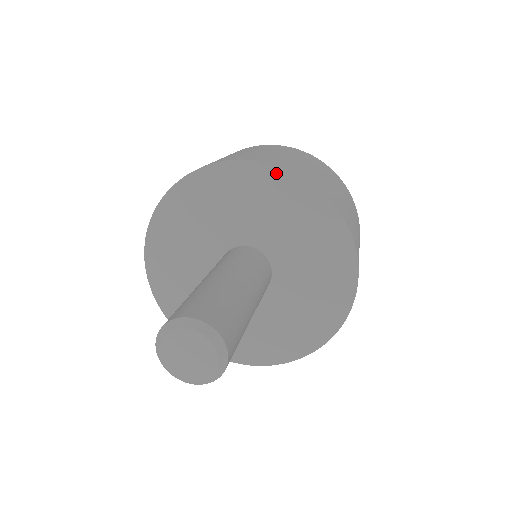
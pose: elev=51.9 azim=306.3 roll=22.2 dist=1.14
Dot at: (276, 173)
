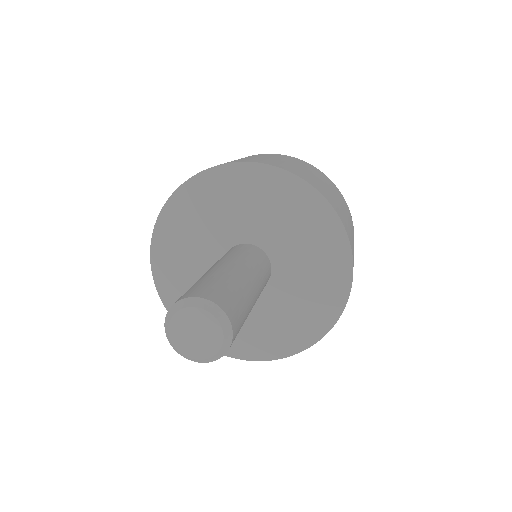
Dot at: (244, 169)
